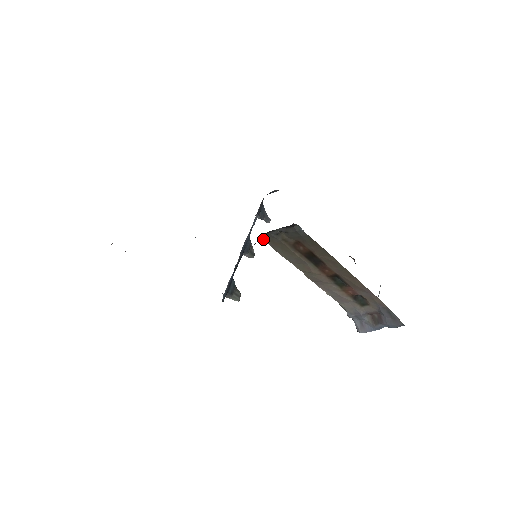
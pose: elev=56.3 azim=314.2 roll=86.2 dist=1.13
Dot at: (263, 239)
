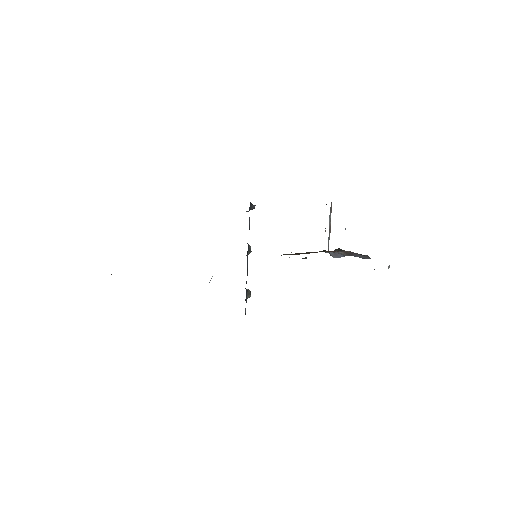
Dot at: occluded
